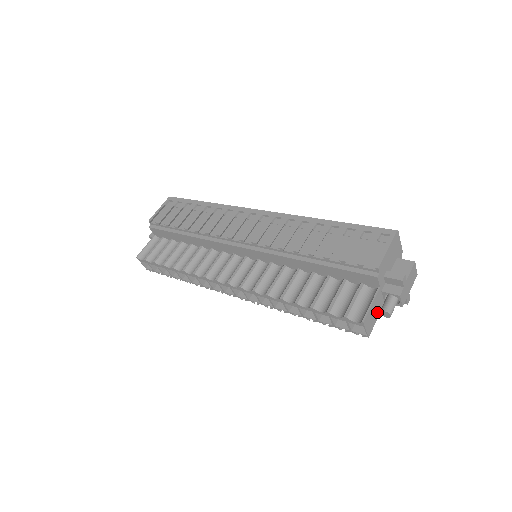
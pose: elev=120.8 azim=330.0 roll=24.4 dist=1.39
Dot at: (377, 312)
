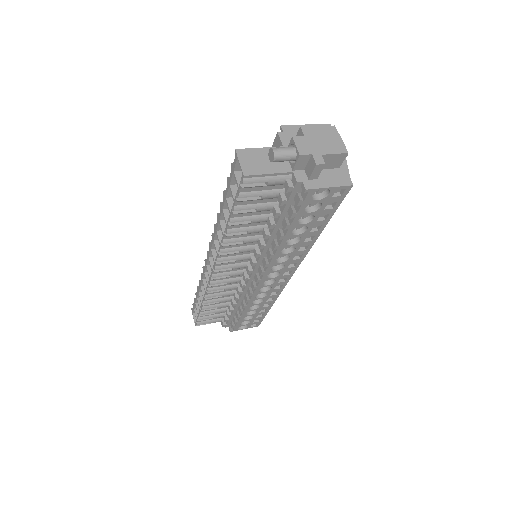
Dot at: (272, 167)
